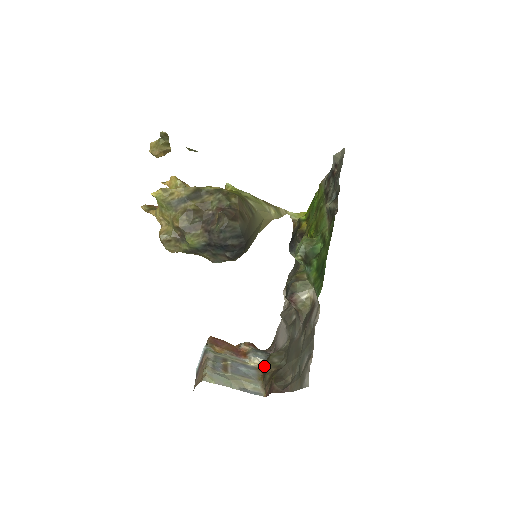
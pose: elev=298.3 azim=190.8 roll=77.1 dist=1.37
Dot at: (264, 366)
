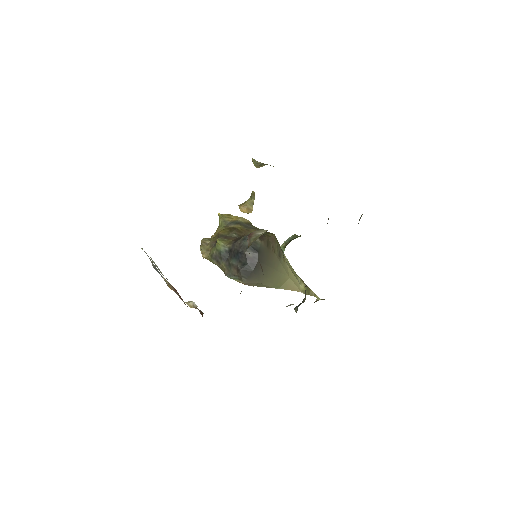
Dot at: occluded
